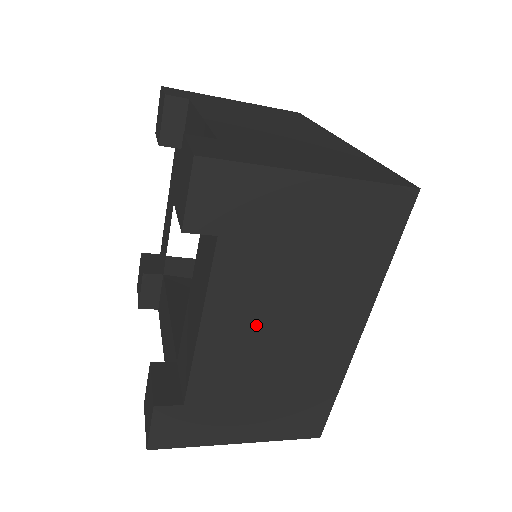
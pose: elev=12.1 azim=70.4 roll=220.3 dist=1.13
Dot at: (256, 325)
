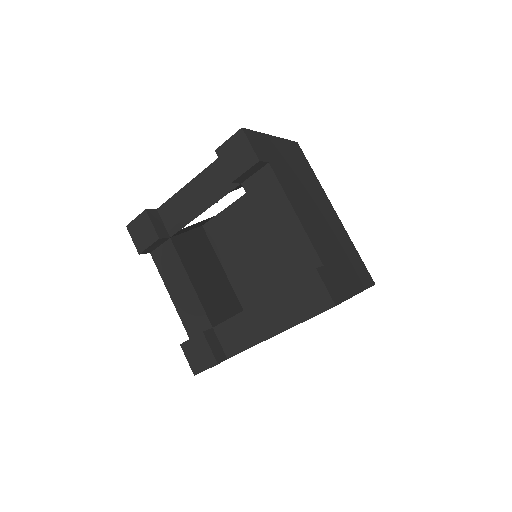
Dot at: occluded
